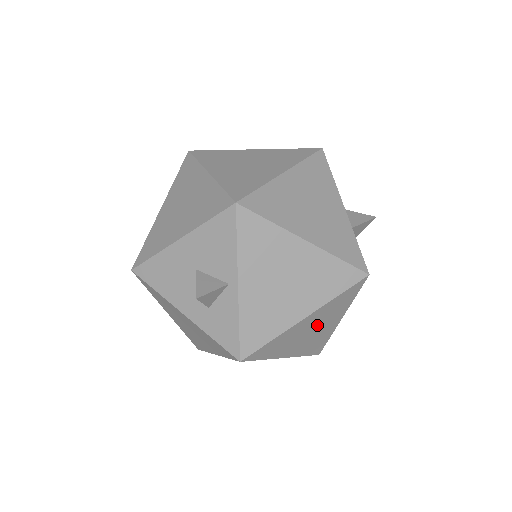
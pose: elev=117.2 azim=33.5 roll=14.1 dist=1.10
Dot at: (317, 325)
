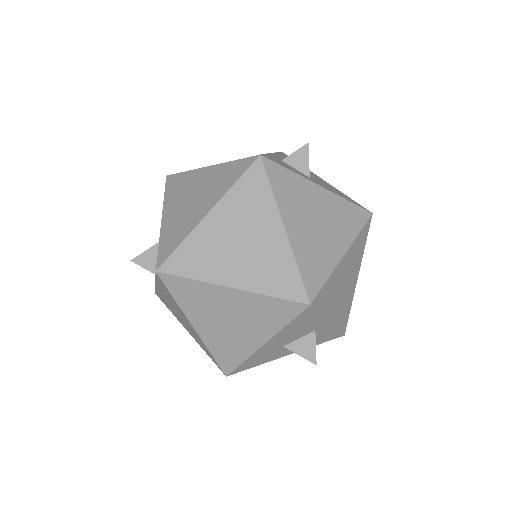
Dot at: occluded
